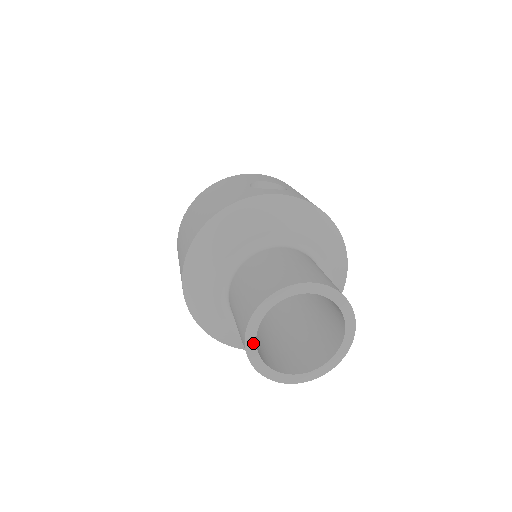
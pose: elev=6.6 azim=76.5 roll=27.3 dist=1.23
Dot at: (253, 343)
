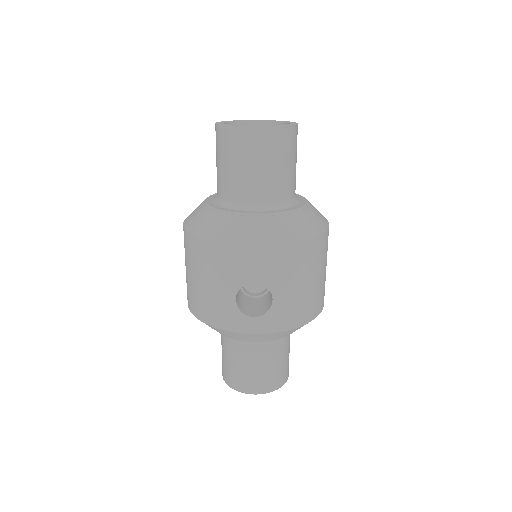
Dot at: occluded
